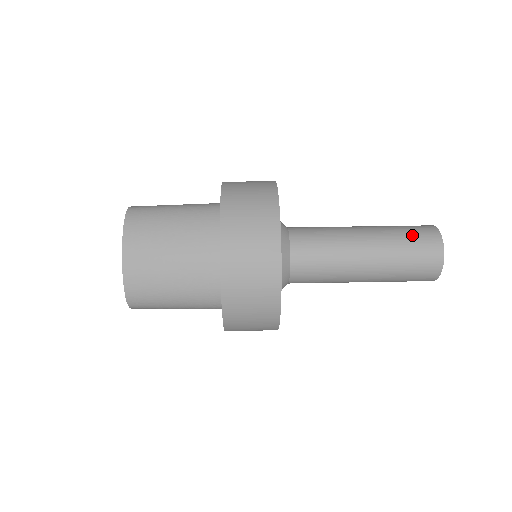
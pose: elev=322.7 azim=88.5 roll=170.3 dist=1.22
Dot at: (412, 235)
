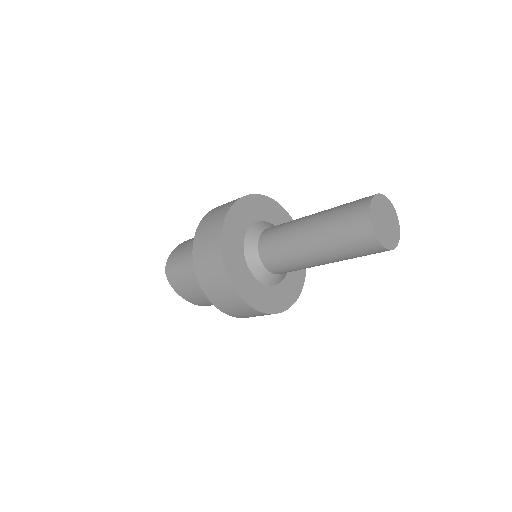
Dot at: occluded
